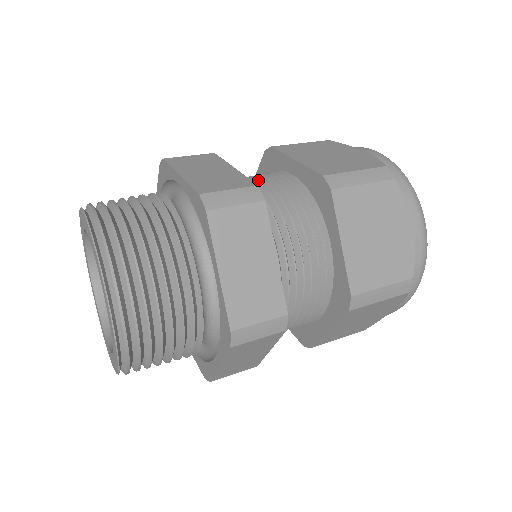
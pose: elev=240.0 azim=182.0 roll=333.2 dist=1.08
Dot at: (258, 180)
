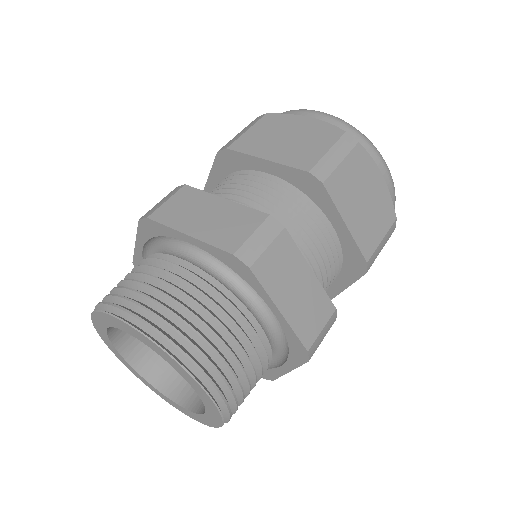
Dot at: (307, 240)
